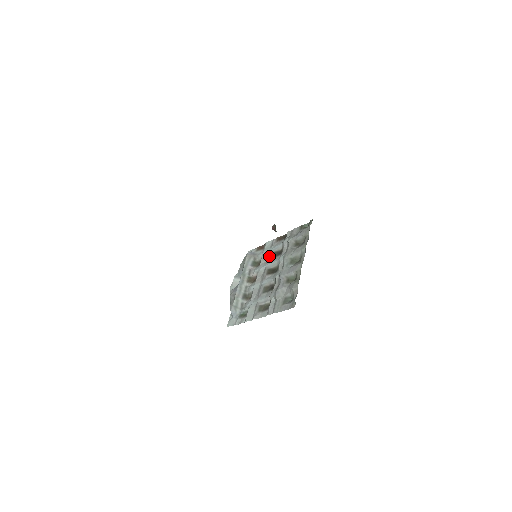
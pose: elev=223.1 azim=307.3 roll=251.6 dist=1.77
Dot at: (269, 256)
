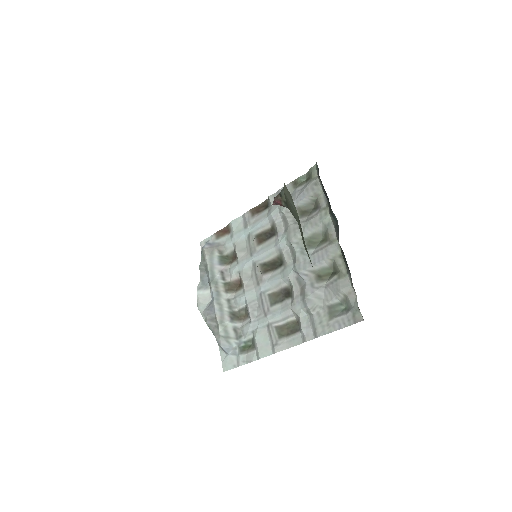
Dot at: (250, 243)
